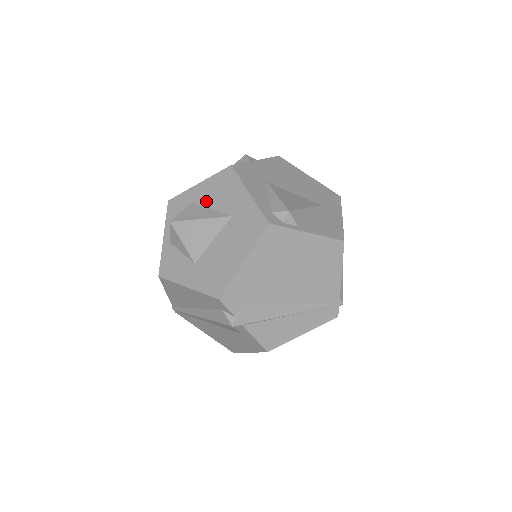
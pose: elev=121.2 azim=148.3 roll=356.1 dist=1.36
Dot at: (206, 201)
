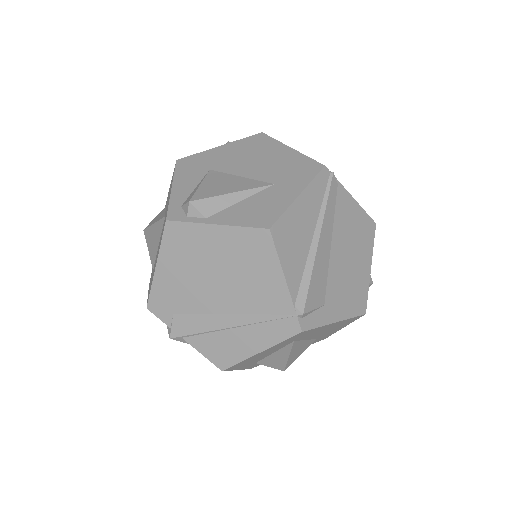
Dot at: occluded
